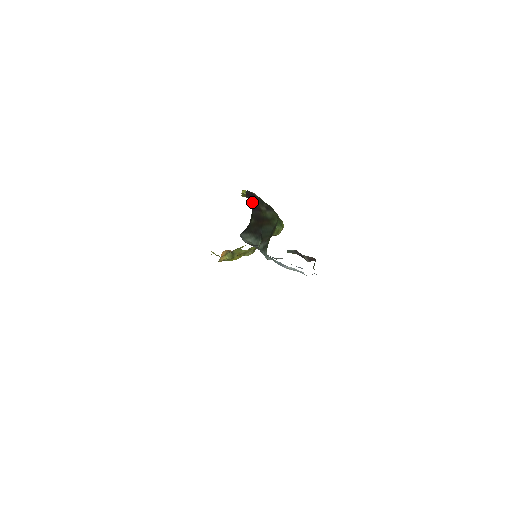
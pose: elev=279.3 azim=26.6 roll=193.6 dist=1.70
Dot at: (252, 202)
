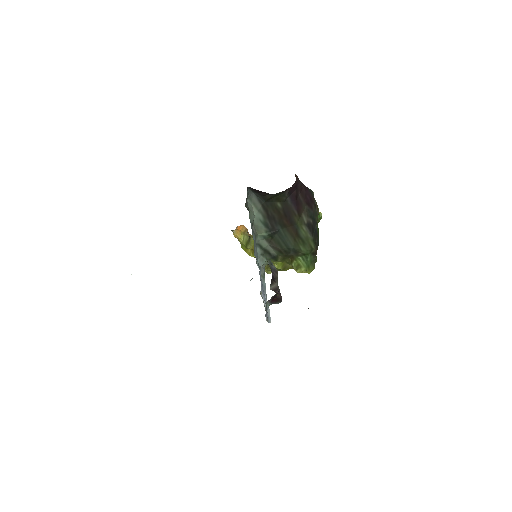
Dot at: (300, 196)
